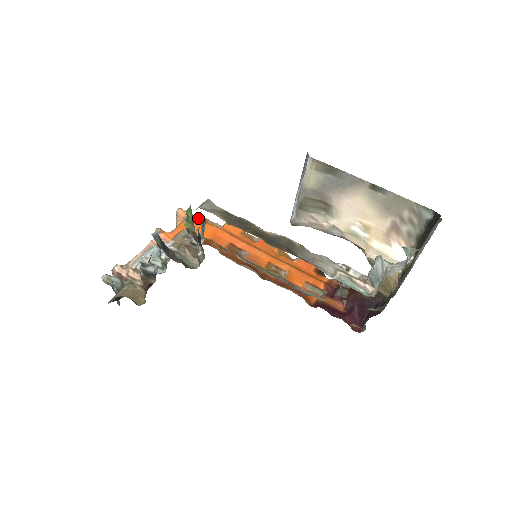
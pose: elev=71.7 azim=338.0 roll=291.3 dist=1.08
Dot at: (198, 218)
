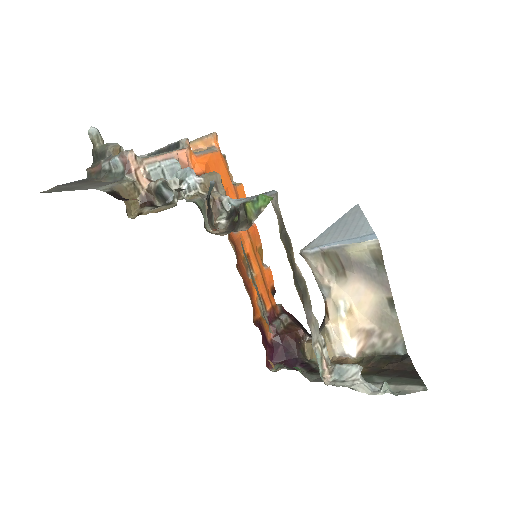
Dot at: (224, 159)
